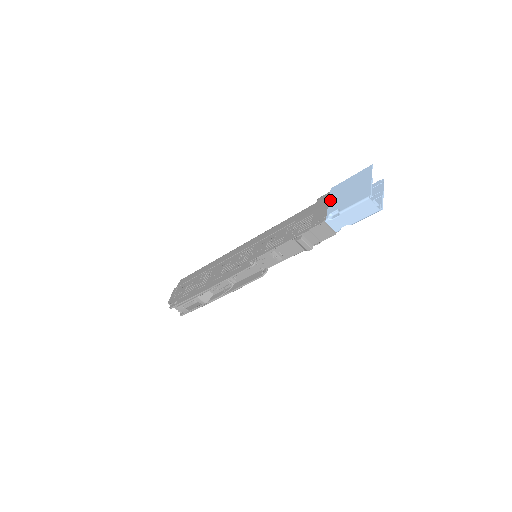
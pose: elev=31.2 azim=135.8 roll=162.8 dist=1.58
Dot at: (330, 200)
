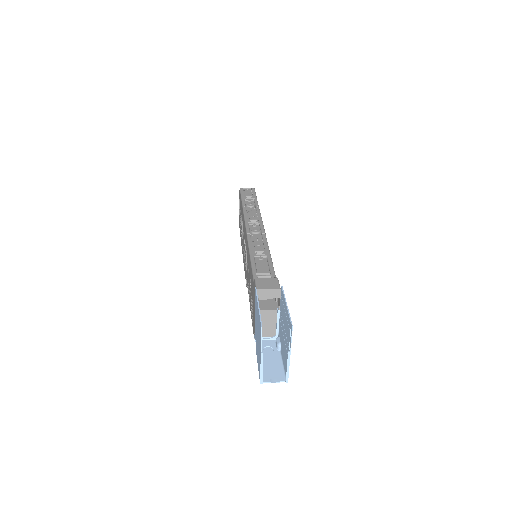
Dot at: occluded
